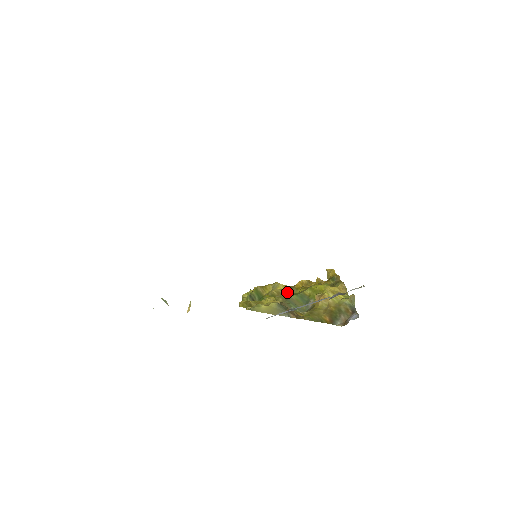
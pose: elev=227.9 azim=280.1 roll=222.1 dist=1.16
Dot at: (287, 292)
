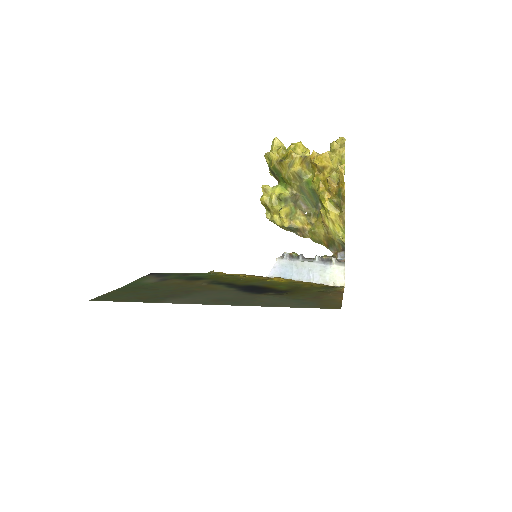
Dot at: (301, 179)
